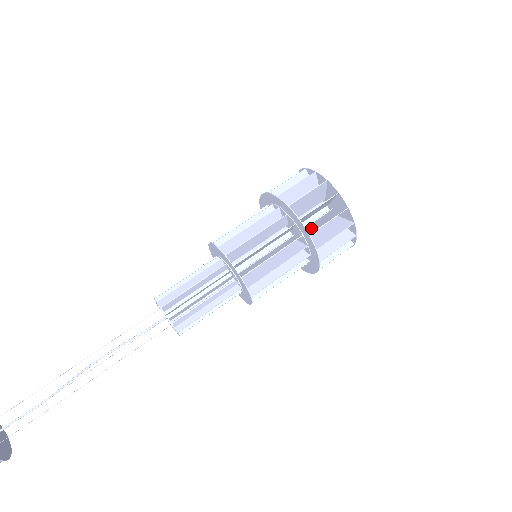
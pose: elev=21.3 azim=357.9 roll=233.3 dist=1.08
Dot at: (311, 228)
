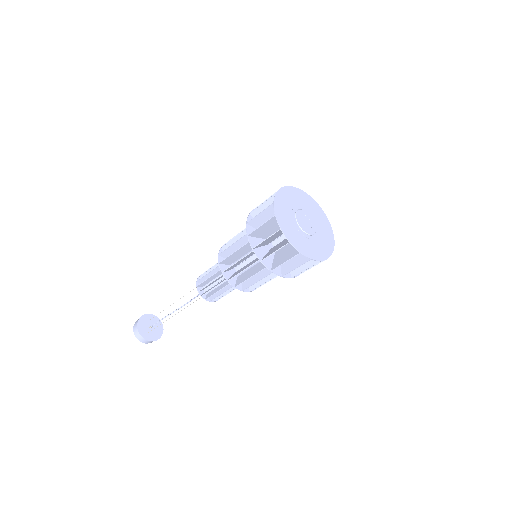
Dot at: (265, 242)
